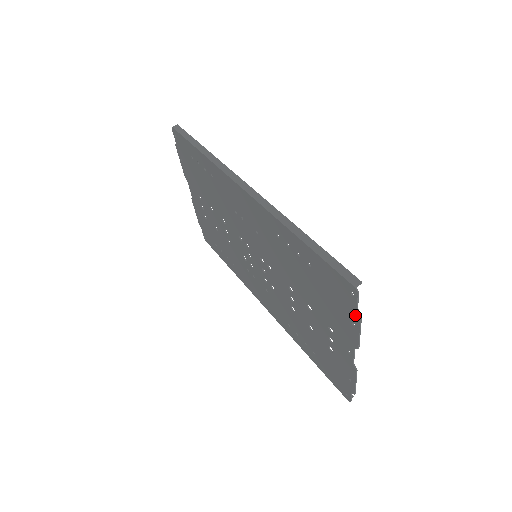
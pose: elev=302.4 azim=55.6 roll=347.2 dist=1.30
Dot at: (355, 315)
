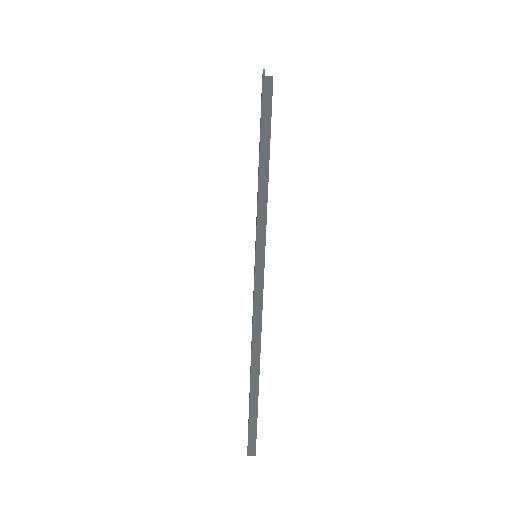
Dot at: occluded
